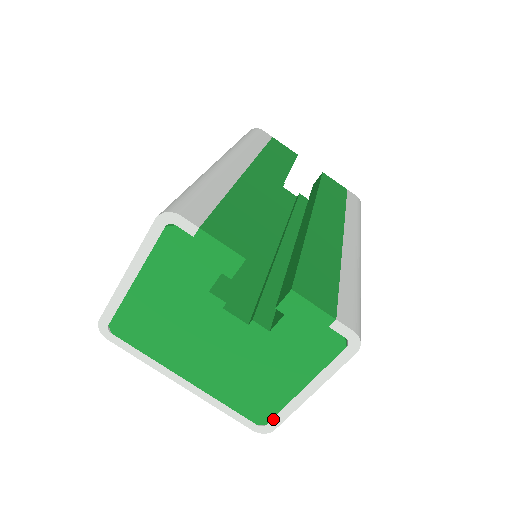
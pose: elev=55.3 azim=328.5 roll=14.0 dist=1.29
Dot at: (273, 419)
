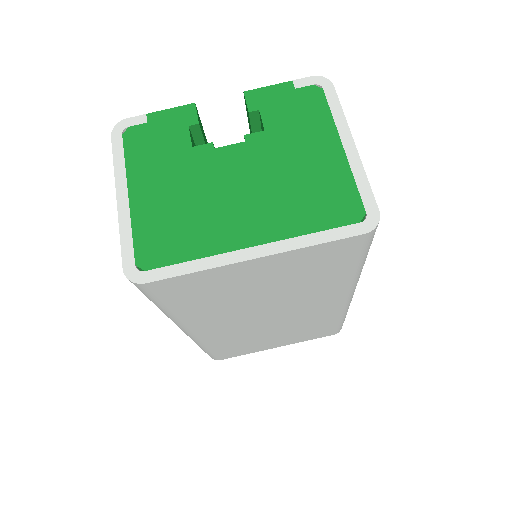
Dot at: (363, 200)
